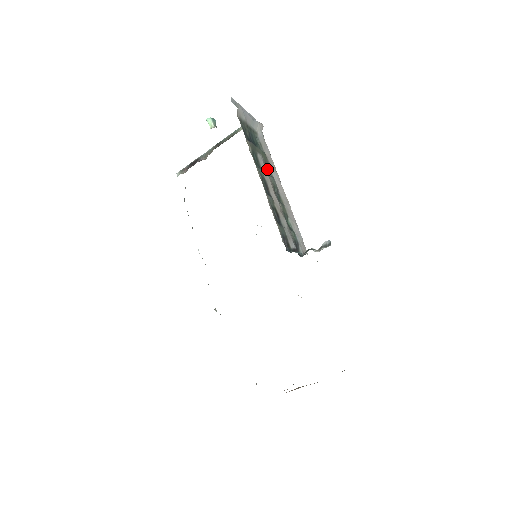
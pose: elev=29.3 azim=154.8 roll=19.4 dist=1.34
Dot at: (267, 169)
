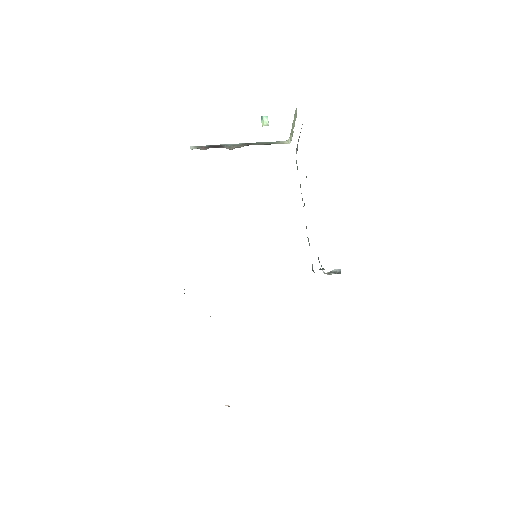
Dot at: occluded
